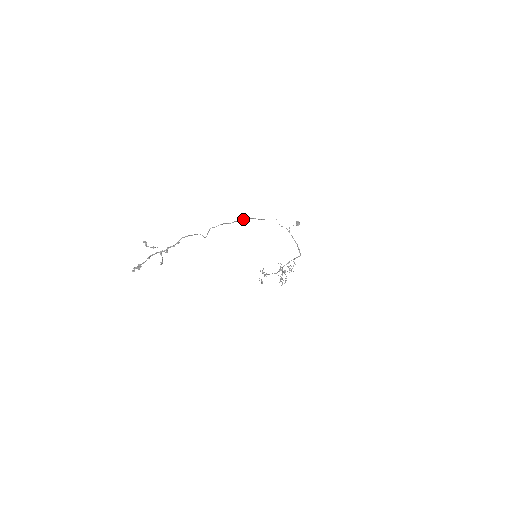
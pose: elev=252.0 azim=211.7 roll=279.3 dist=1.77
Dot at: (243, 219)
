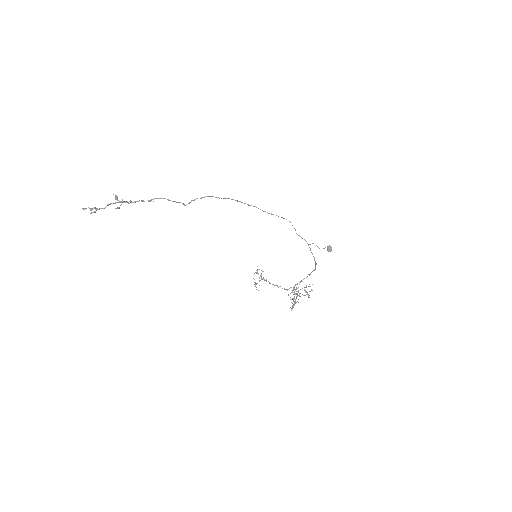
Dot at: (239, 201)
